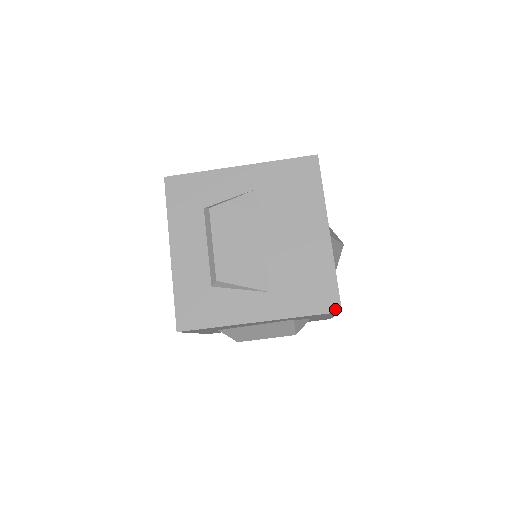
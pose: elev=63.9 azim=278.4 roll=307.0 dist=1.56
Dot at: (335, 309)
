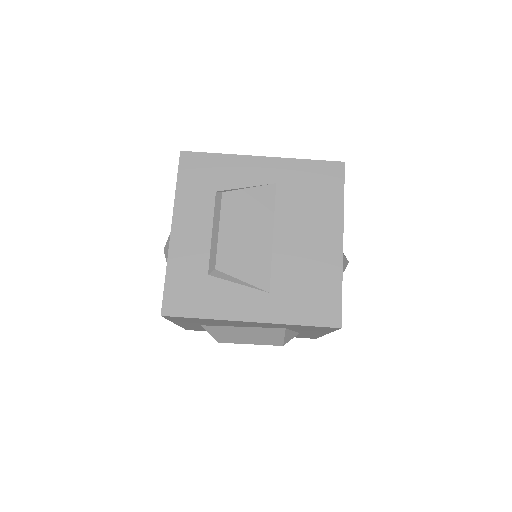
Dot at: (335, 324)
